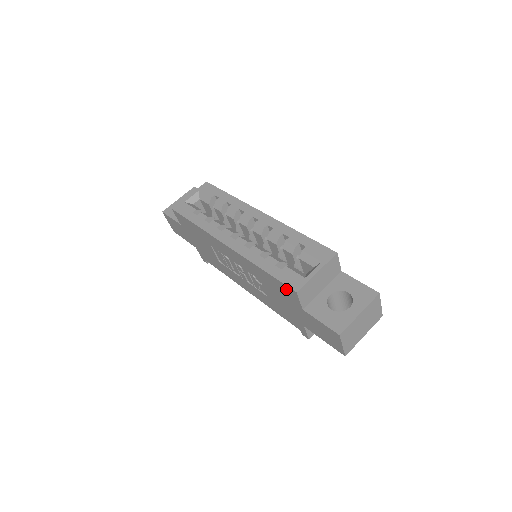
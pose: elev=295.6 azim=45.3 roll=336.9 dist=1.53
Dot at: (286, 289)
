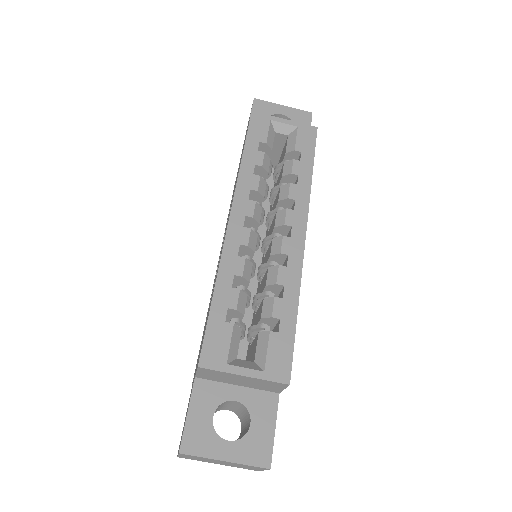
Dot at: occluded
